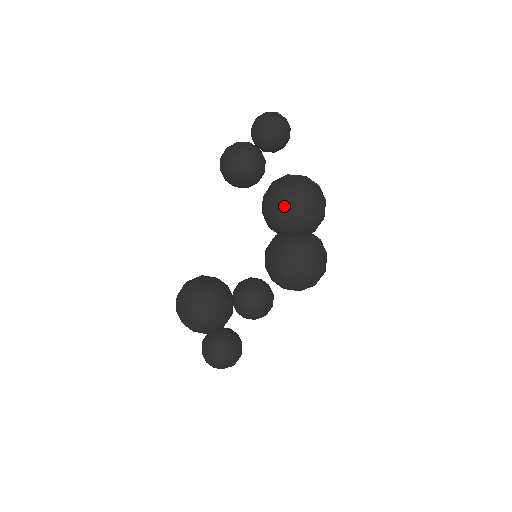
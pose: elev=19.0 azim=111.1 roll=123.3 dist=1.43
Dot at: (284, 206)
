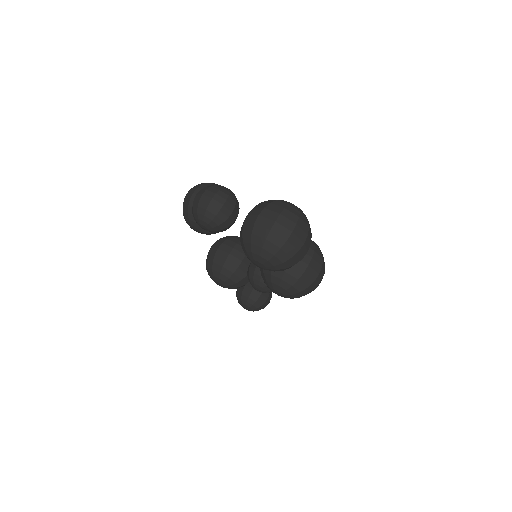
Dot at: (254, 261)
